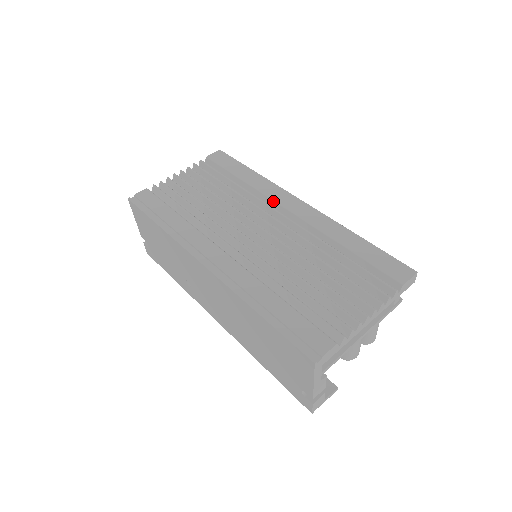
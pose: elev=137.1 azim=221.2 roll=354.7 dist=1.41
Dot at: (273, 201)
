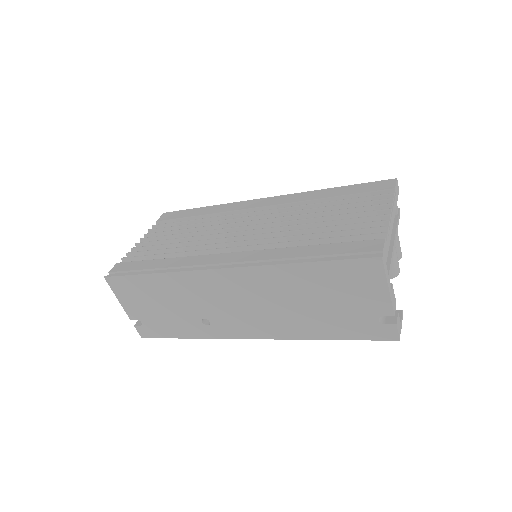
Dot at: (241, 210)
